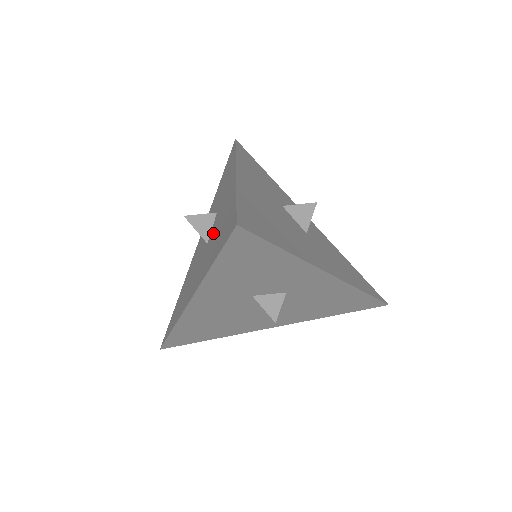
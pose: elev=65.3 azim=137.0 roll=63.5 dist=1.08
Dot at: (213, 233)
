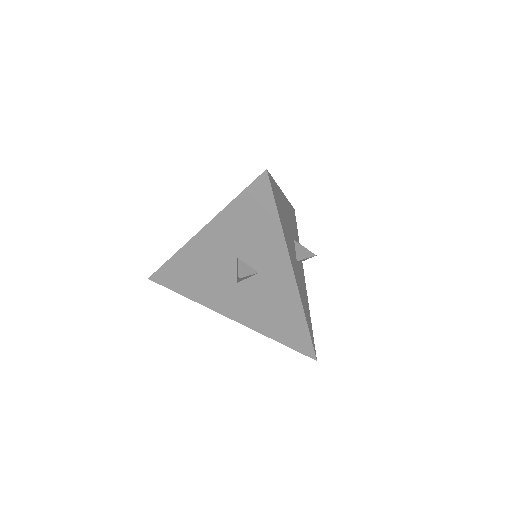
Dot at: occluded
